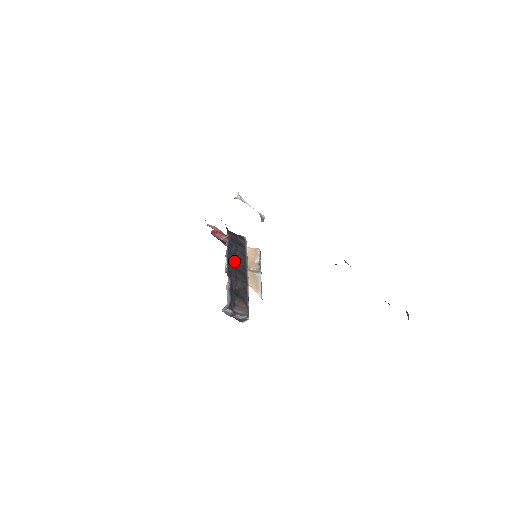
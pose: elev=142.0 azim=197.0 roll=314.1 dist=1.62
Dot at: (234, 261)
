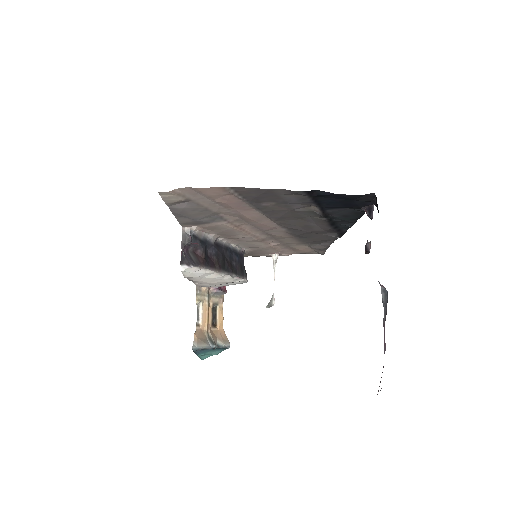
Dot at: (227, 256)
